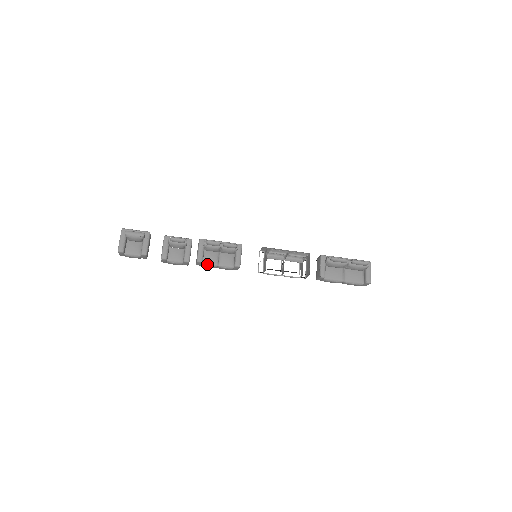
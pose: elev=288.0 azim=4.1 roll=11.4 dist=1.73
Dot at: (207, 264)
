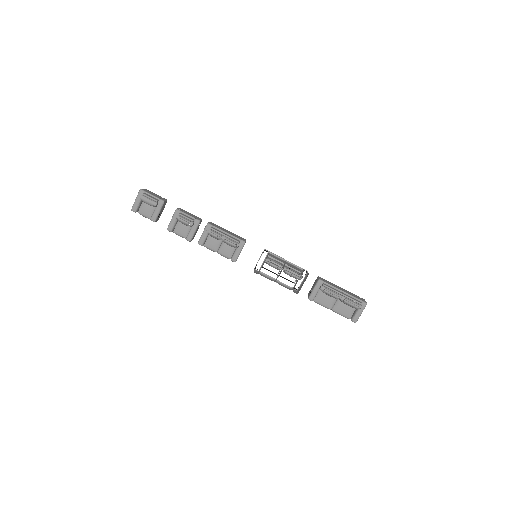
Dot at: (207, 247)
